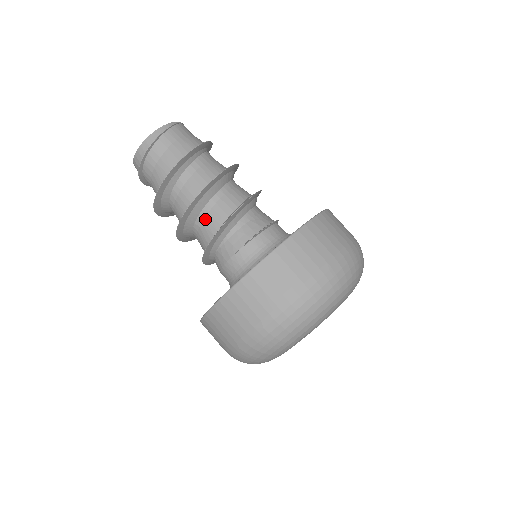
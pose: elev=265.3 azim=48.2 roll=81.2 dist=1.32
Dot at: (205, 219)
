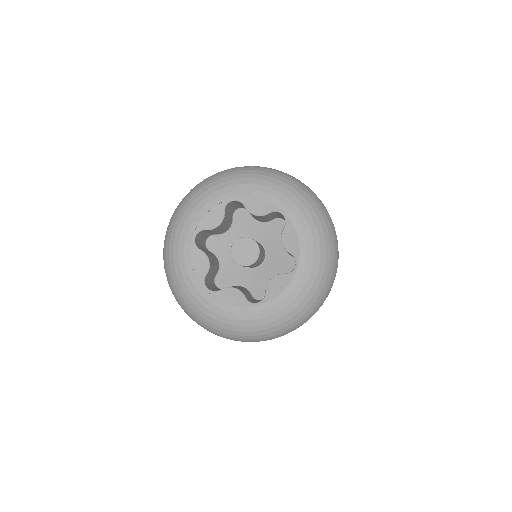
Dot at: occluded
